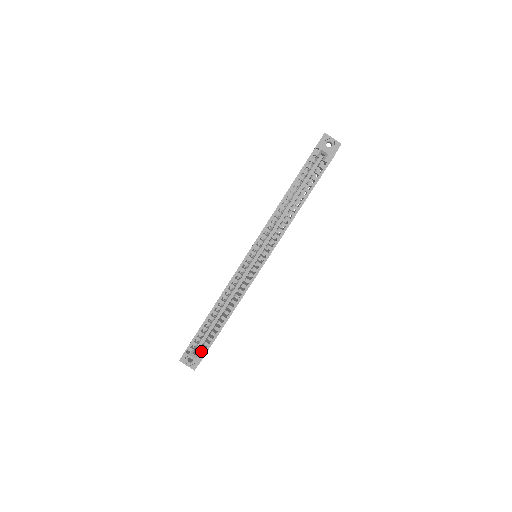
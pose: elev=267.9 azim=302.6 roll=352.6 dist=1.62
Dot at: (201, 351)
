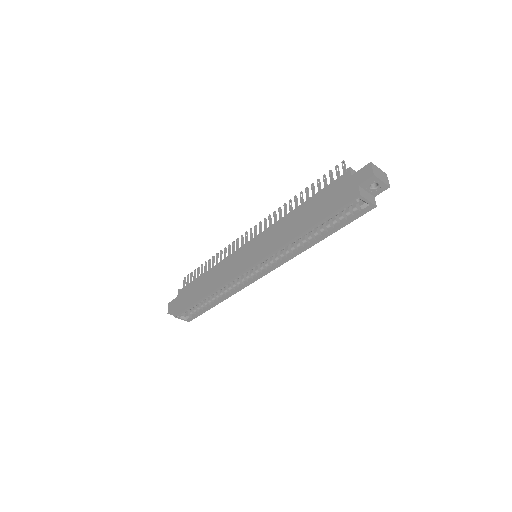
Dot at: occluded
